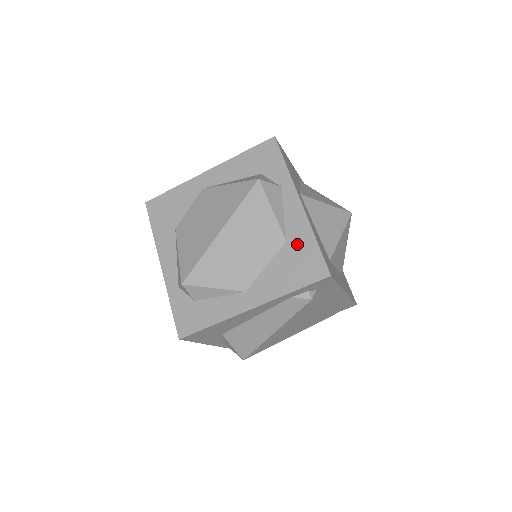
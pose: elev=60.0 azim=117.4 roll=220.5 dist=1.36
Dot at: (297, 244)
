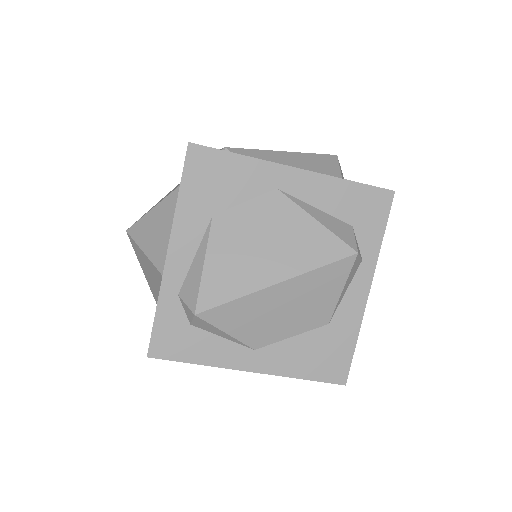
Dot at: (337, 334)
